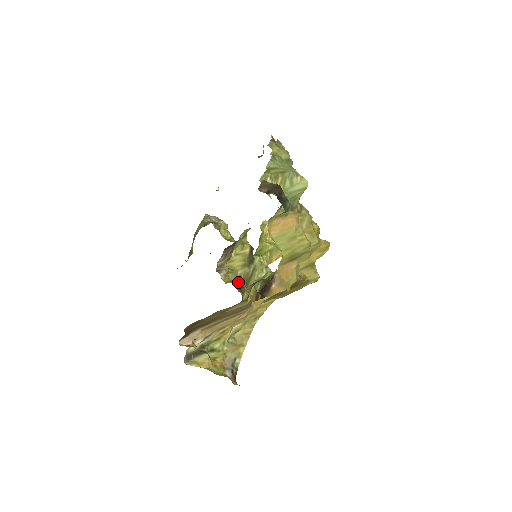
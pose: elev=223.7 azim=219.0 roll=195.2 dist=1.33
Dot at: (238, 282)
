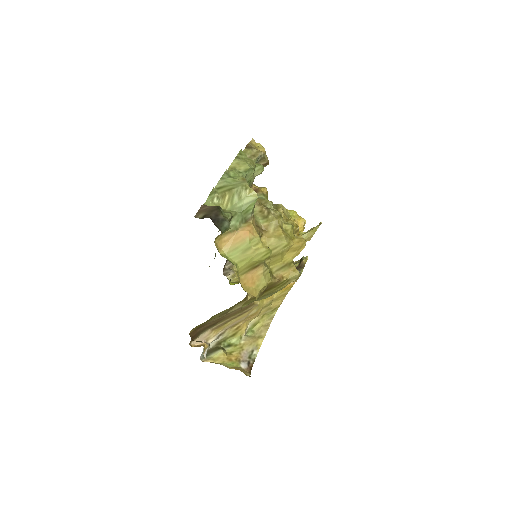
Dot at: occluded
